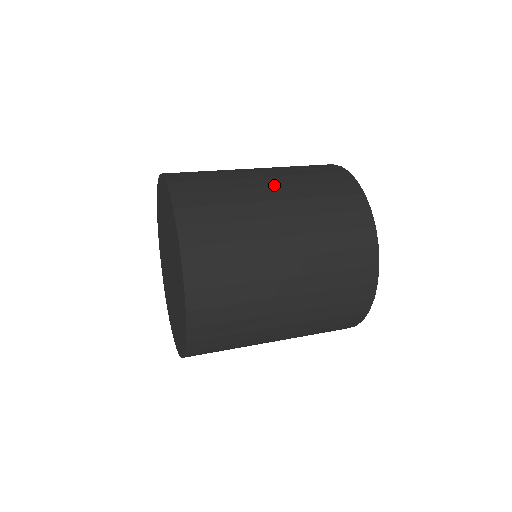
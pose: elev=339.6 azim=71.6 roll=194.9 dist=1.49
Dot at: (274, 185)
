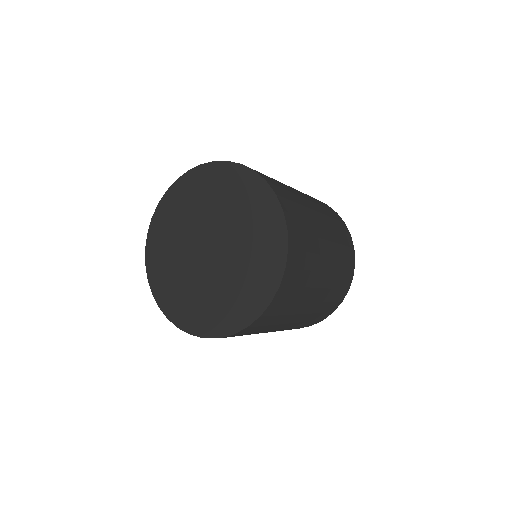
Dot at: occluded
